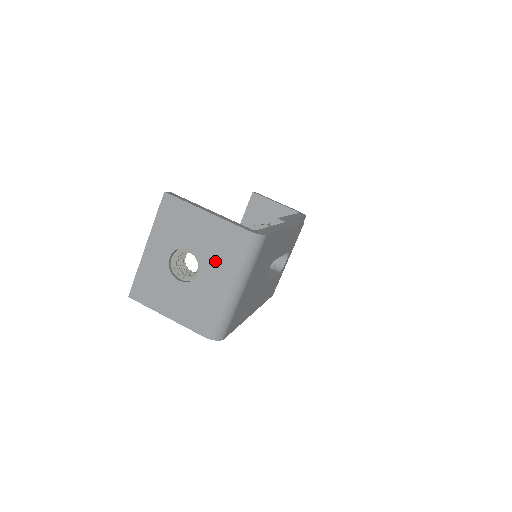
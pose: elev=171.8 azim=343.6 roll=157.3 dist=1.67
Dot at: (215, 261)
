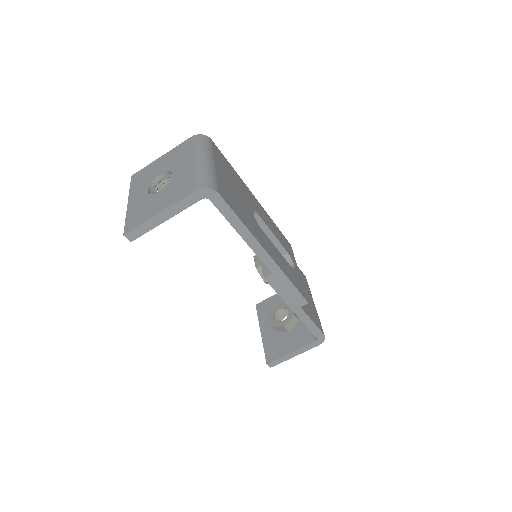
Dot at: (180, 161)
